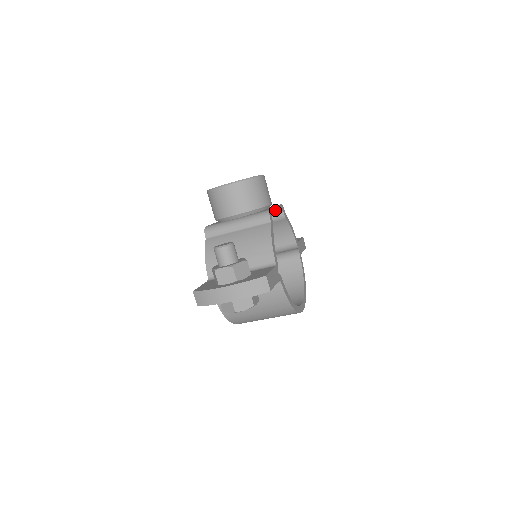
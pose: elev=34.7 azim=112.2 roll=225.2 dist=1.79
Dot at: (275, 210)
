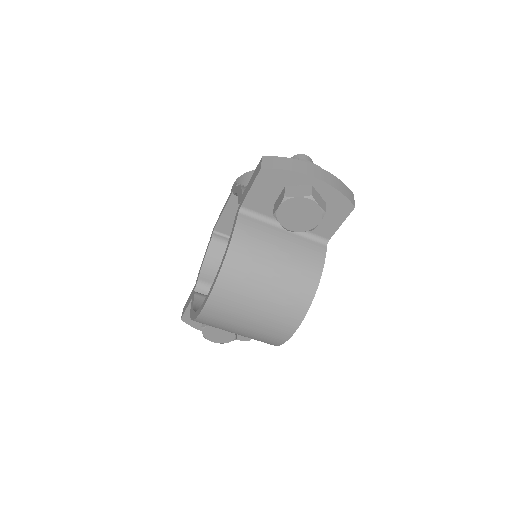
Dot at: occluded
